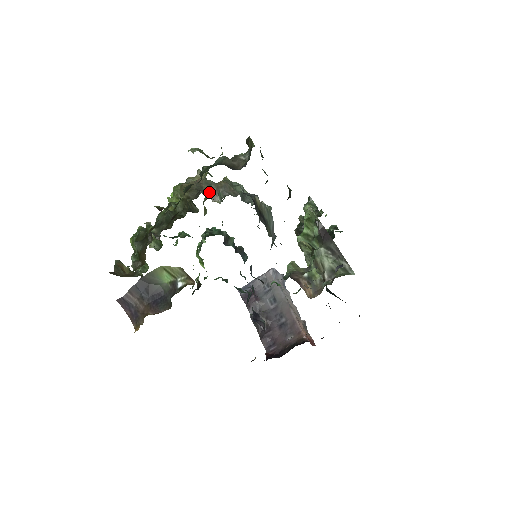
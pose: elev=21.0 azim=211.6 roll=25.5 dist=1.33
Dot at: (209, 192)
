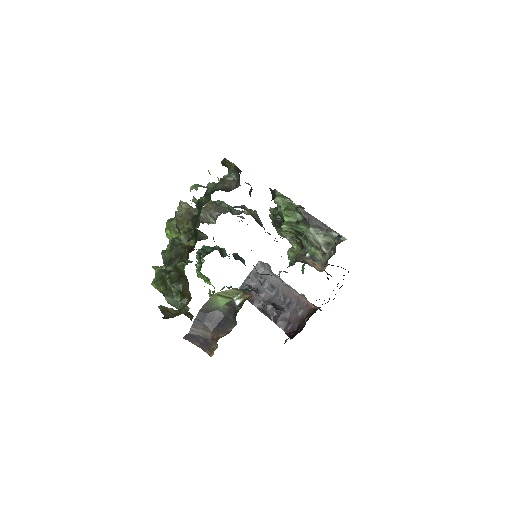
Dot at: (202, 217)
